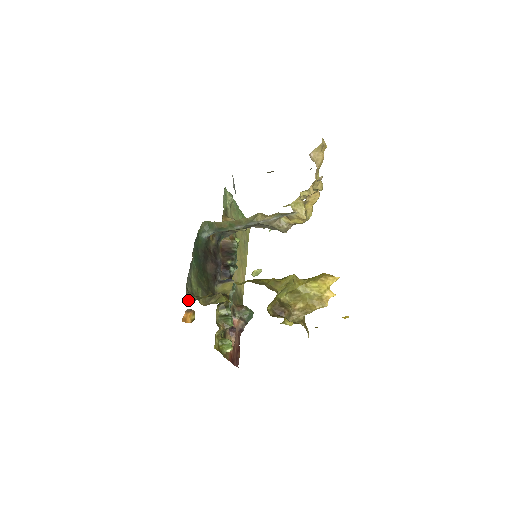
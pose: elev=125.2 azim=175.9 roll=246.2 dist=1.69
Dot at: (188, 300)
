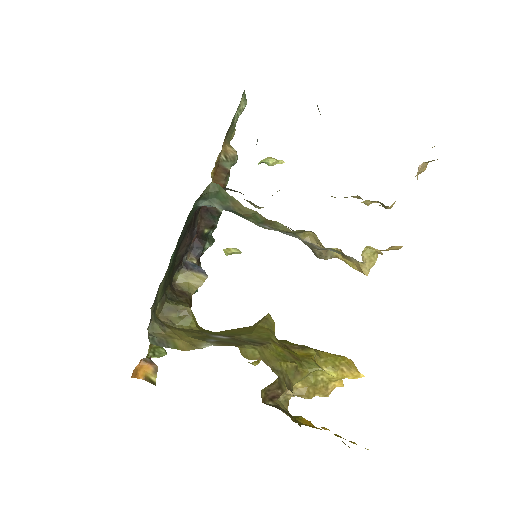
Dot at: (150, 337)
